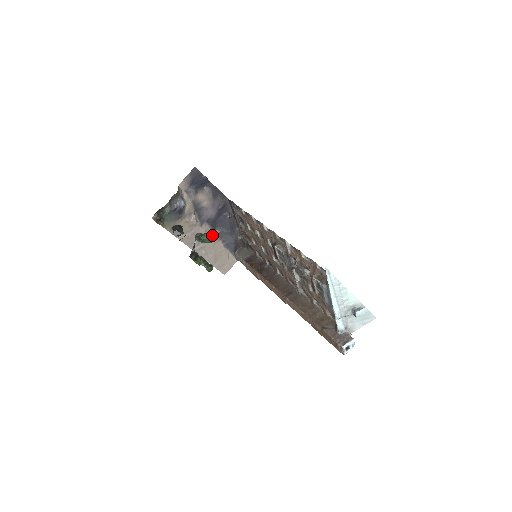
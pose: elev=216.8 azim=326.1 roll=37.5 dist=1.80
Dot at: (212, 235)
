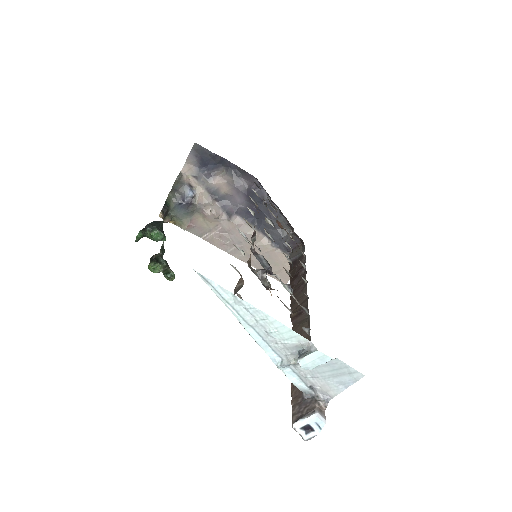
Dot at: (156, 229)
